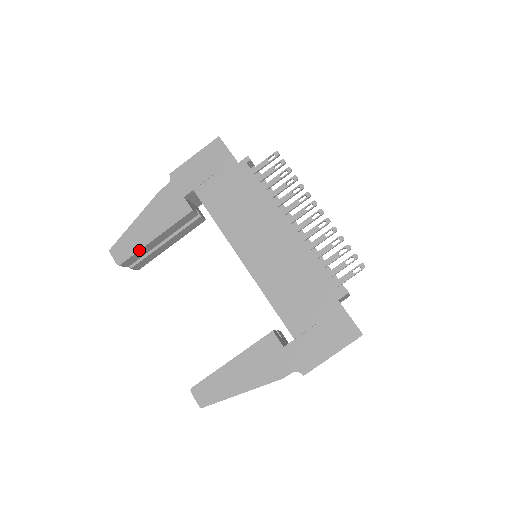
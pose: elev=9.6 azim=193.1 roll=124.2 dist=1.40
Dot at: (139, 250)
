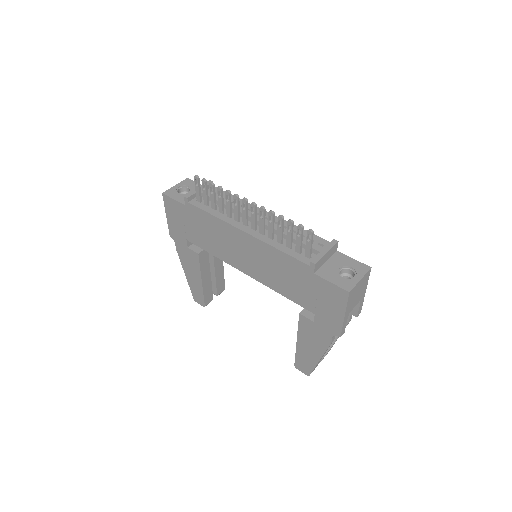
Dot at: (203, 293)
